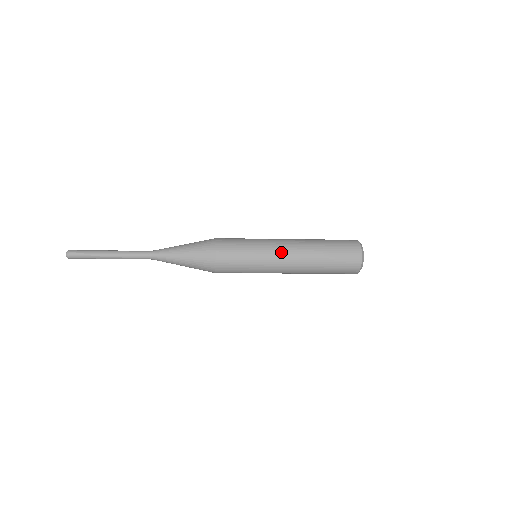
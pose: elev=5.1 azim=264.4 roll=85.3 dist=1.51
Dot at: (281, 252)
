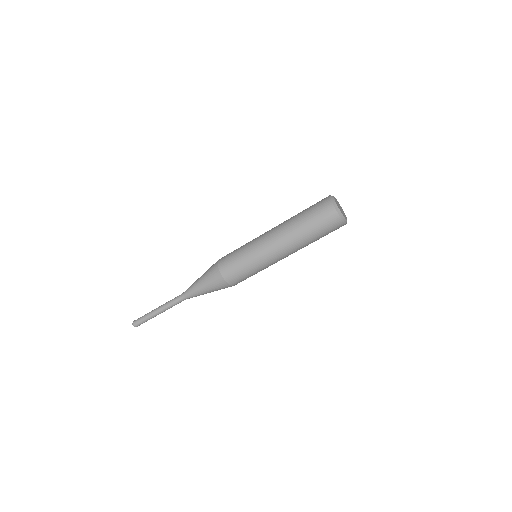
Dot at: (266, 240)
